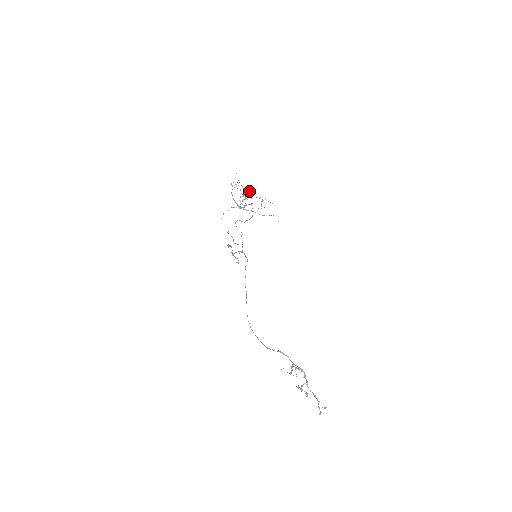
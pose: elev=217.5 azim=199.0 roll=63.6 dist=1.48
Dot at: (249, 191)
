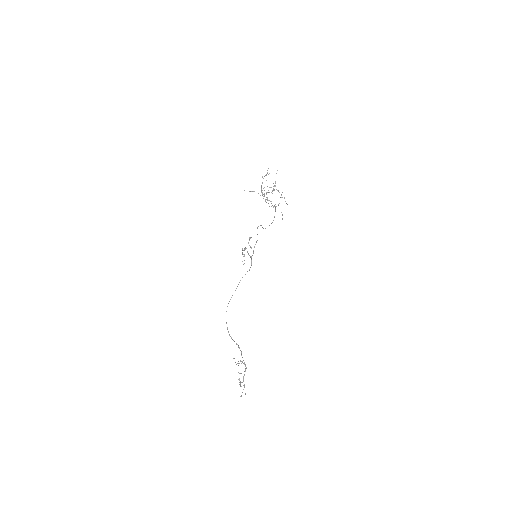
Dot at: occluded
